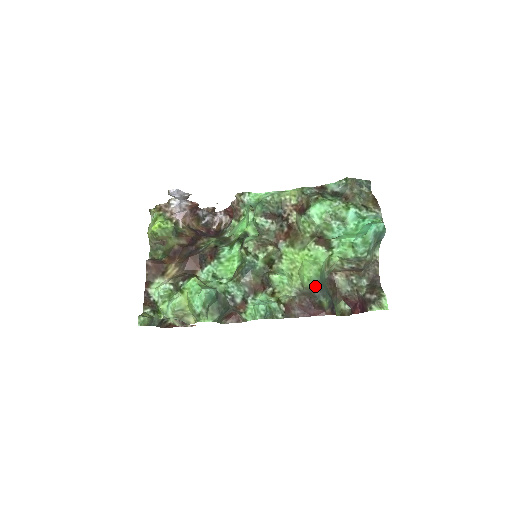
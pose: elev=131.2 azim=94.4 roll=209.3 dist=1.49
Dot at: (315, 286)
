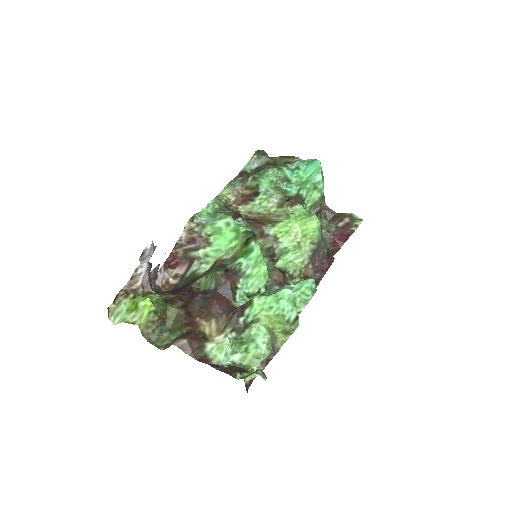
Dot at: (321, 236)
